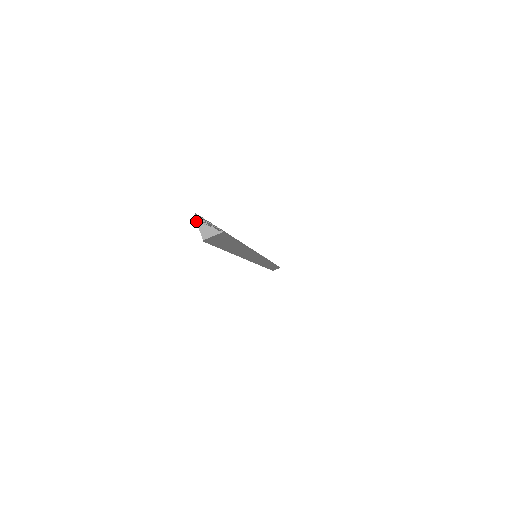
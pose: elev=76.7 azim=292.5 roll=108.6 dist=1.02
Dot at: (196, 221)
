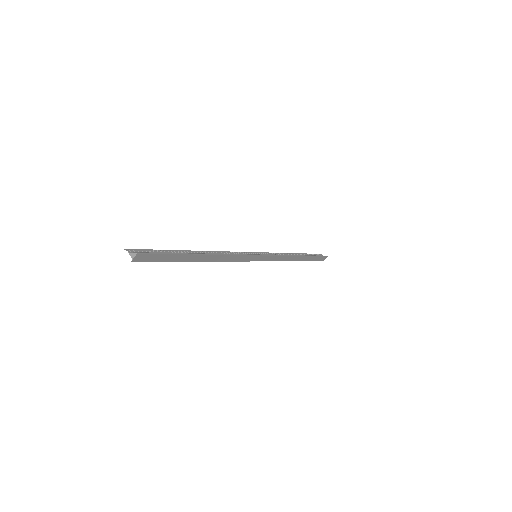
Dot at: occluded
